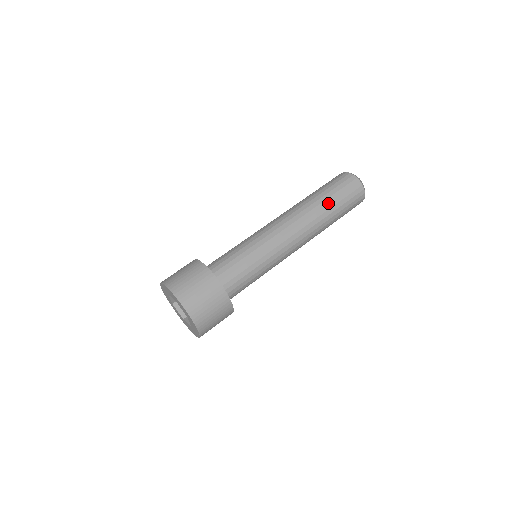
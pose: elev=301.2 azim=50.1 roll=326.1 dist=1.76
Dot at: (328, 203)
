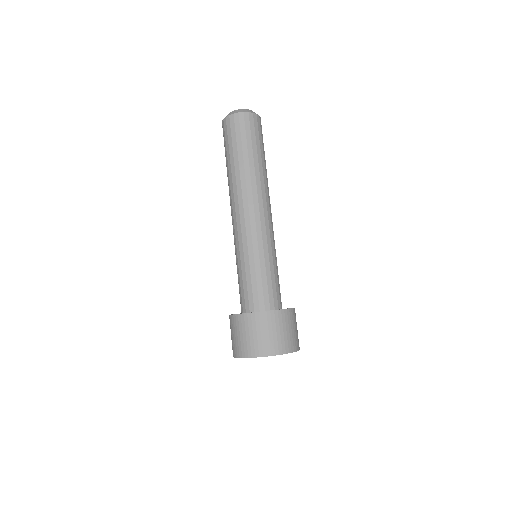
Dot at: (243, 160)
